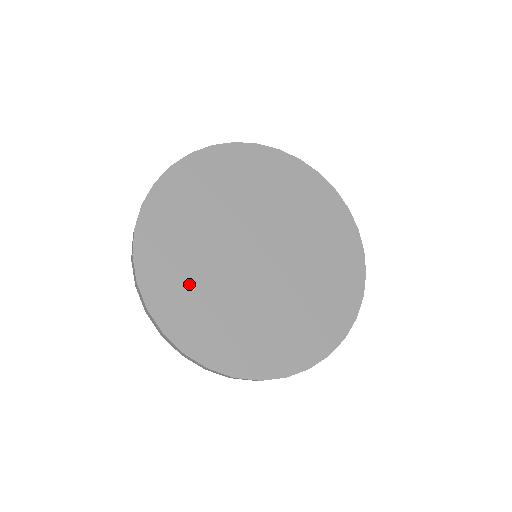
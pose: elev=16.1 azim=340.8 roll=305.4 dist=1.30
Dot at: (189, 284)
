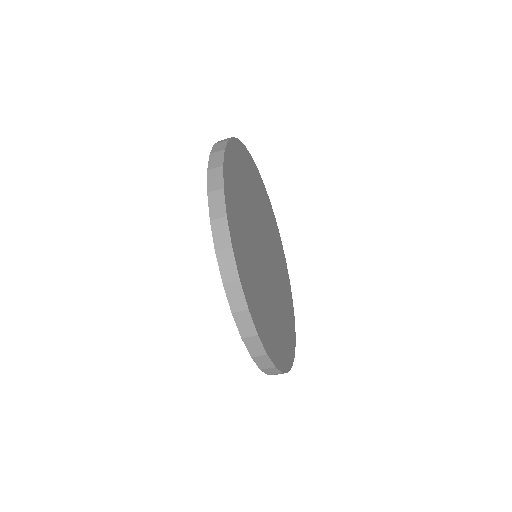
Dot at: (241, 212)
